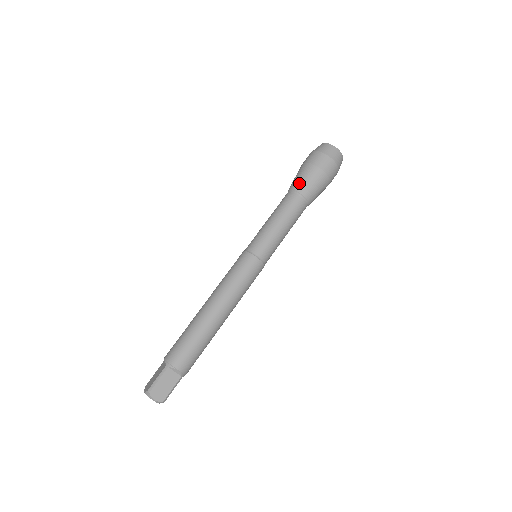
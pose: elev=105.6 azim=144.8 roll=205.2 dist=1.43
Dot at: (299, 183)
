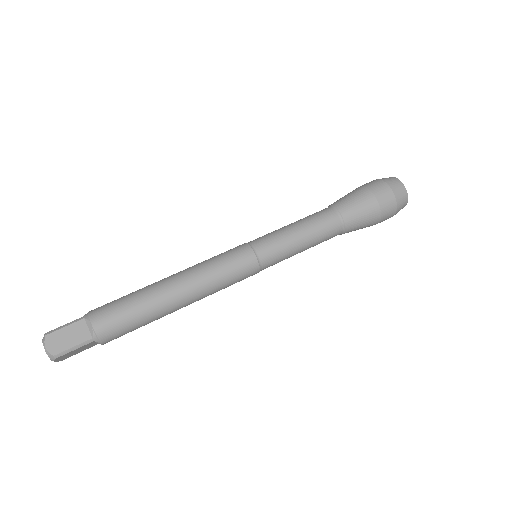
Dot at: (341, 200)
